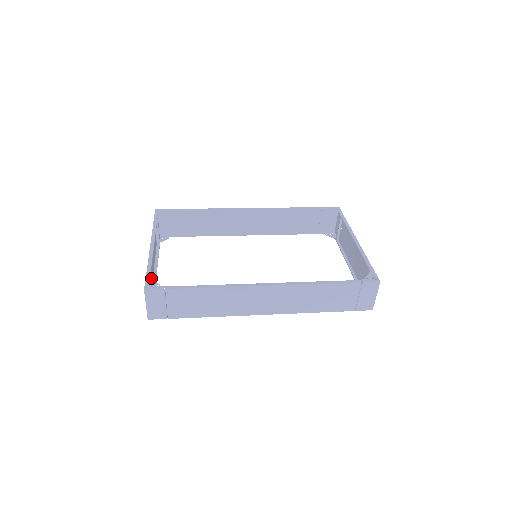
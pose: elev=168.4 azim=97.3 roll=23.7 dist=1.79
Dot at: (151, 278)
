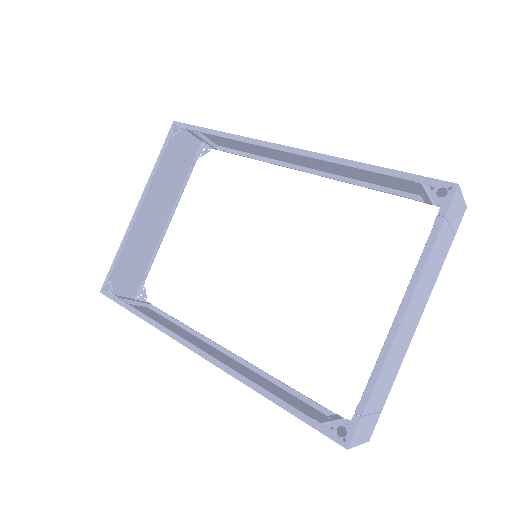
Dot at: (152, 238)
